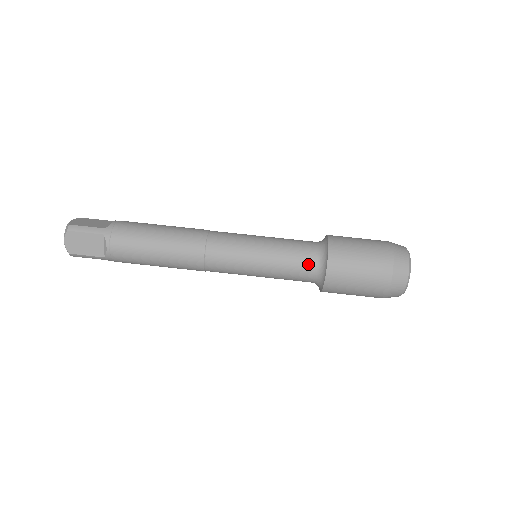
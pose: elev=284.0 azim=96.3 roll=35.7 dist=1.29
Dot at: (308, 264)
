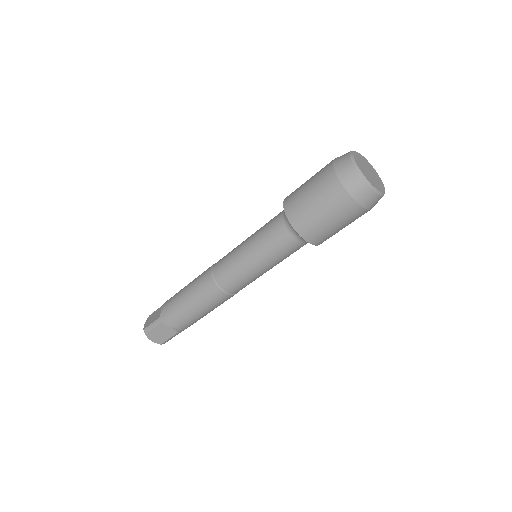
Dot at: (286, 239)
